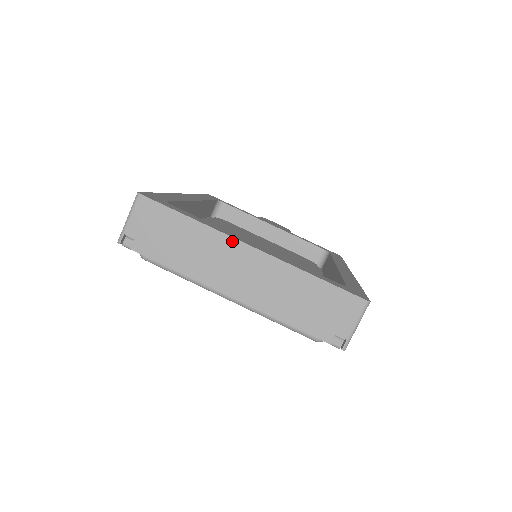
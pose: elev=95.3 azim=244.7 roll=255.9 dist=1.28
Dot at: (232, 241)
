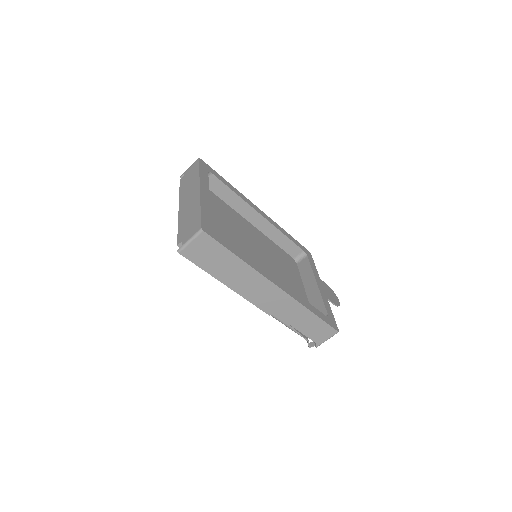
Dot at: (198, 184)
